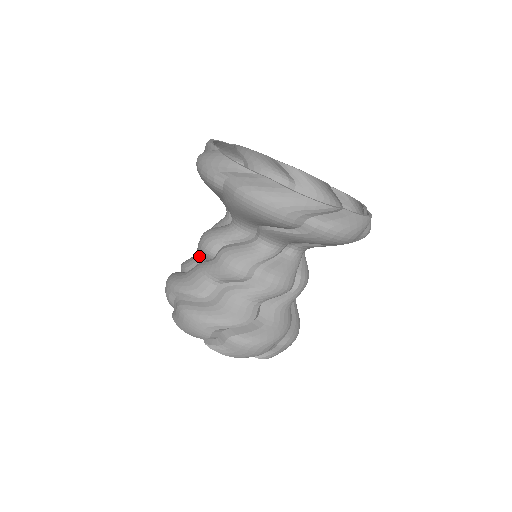
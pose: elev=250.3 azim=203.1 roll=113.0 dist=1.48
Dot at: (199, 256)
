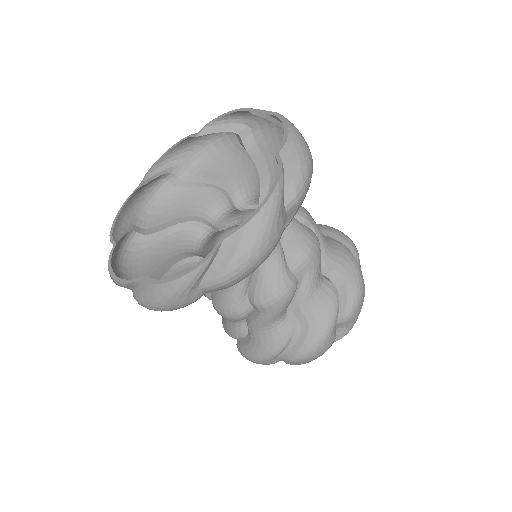
Dot at: (238, 321)
